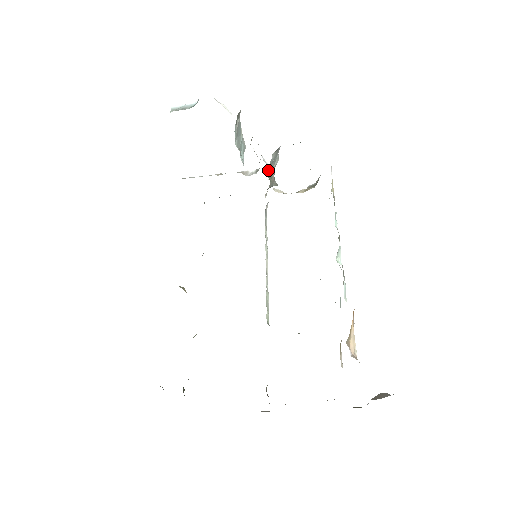
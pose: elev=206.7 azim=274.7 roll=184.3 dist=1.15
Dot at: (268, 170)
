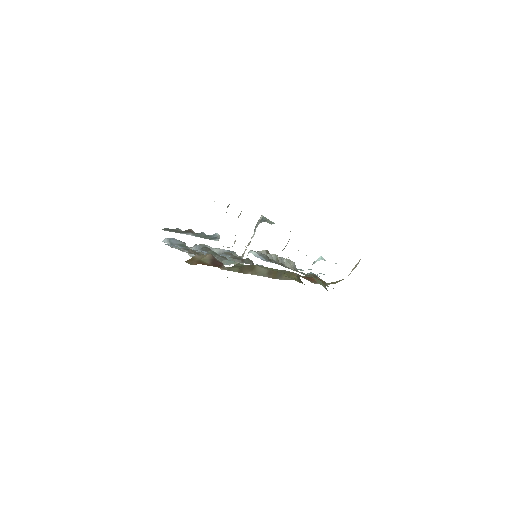
Dot at: (255, 226)
